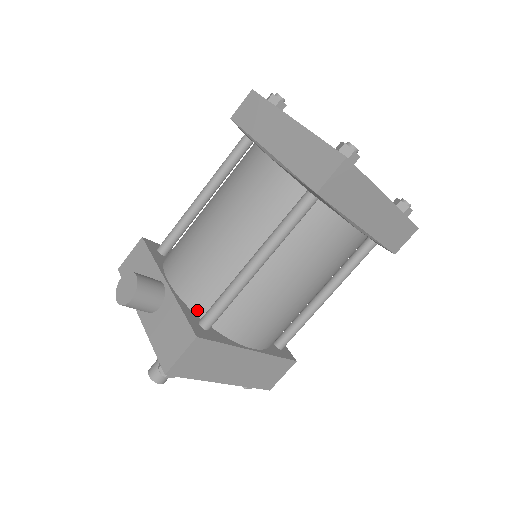
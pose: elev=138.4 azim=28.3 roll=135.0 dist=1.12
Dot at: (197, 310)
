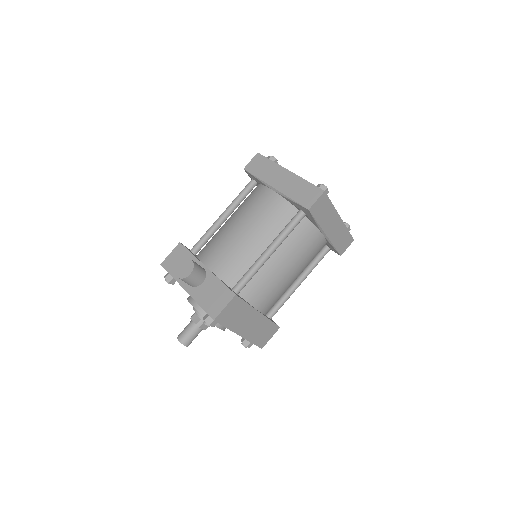
Dot at: (229, 283)
